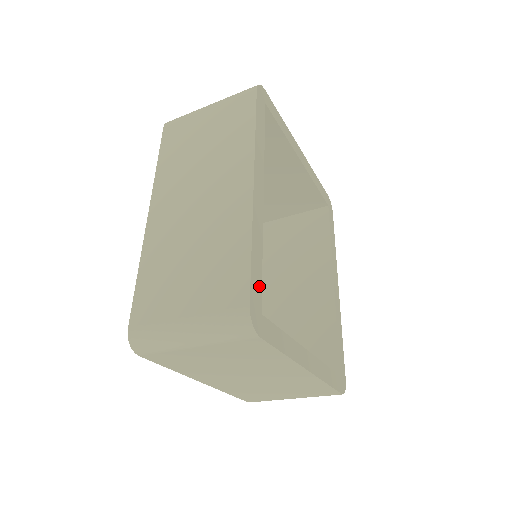
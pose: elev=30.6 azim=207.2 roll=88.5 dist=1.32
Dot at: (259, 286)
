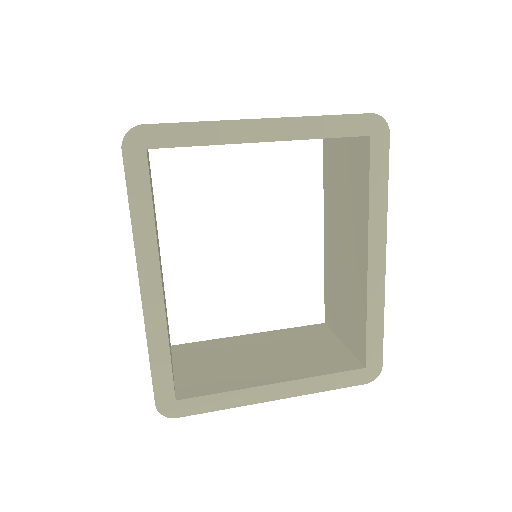
Dot at: (168, 381)
